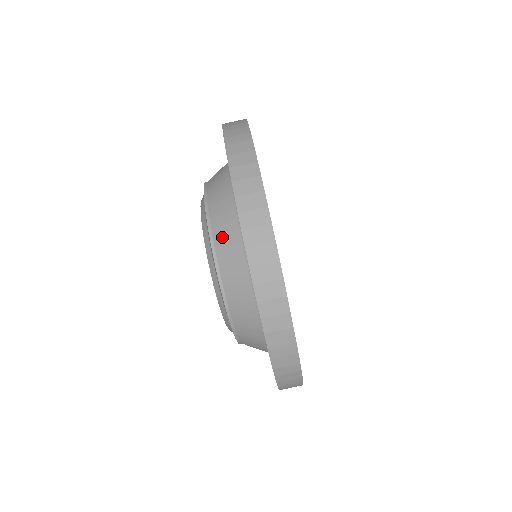
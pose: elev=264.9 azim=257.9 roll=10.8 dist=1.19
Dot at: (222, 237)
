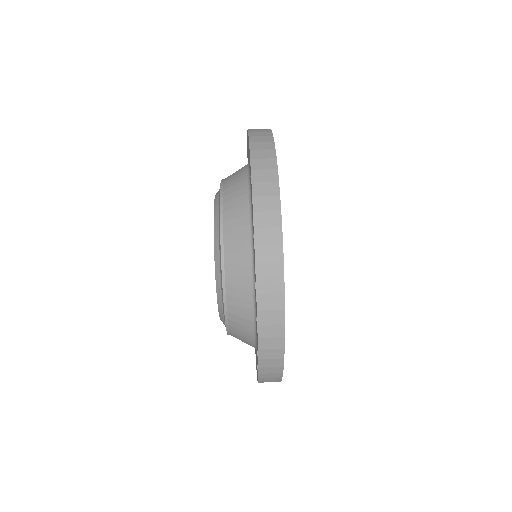
Dot at: (231, 187)
